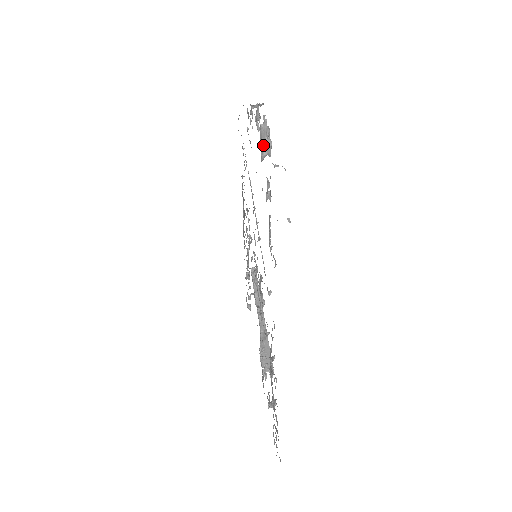
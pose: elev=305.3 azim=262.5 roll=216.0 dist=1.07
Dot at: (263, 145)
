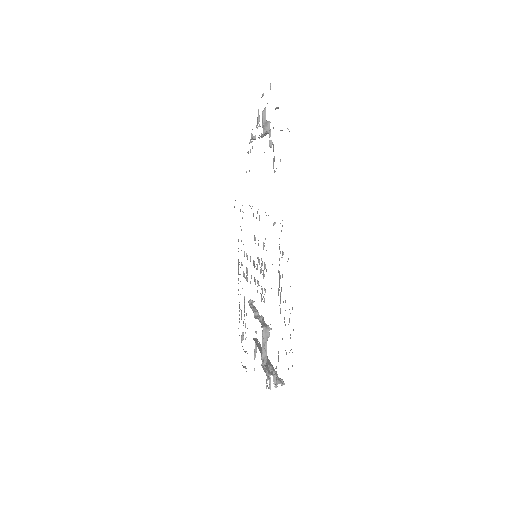
Dot at: (264, 126)
